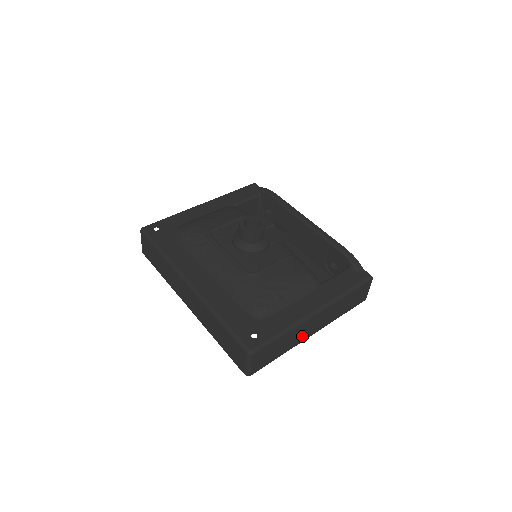
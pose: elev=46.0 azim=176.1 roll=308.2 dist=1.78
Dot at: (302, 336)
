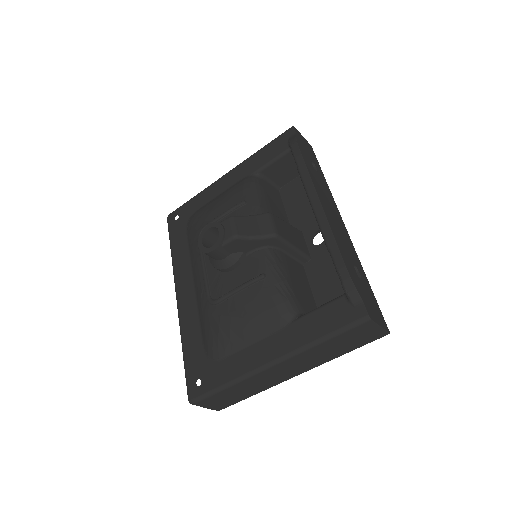
Dot at: (272, 381)
